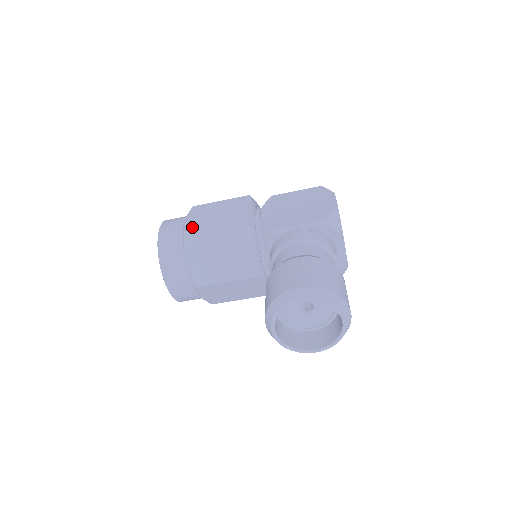
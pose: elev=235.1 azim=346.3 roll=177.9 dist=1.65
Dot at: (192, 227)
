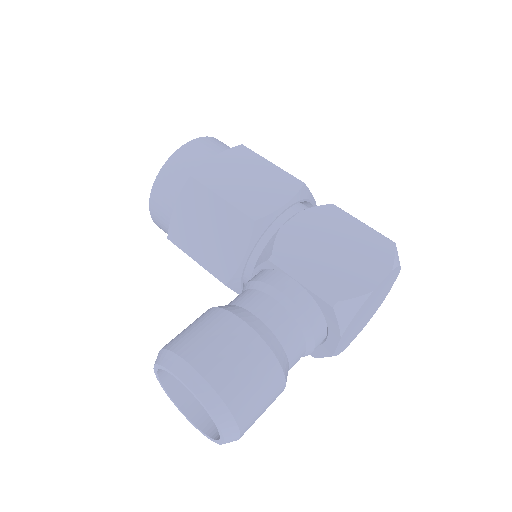
Dot at: (206, 174)
